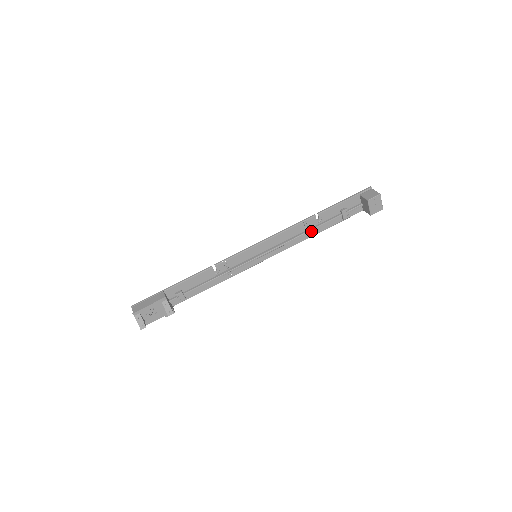
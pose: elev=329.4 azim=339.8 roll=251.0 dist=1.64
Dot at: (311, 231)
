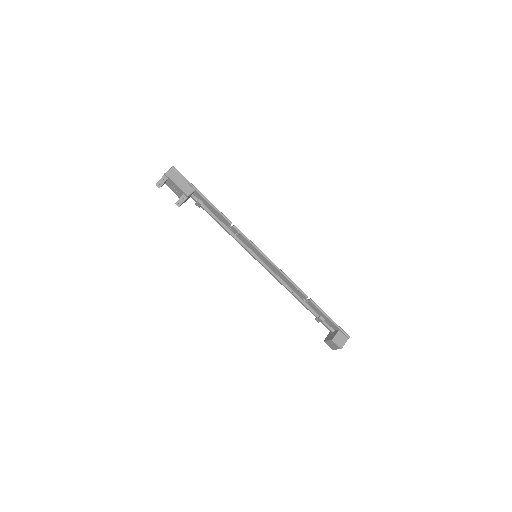
Dot at: (296, 294)
